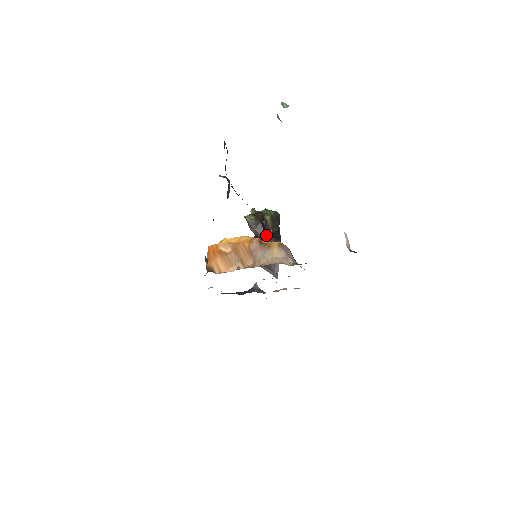
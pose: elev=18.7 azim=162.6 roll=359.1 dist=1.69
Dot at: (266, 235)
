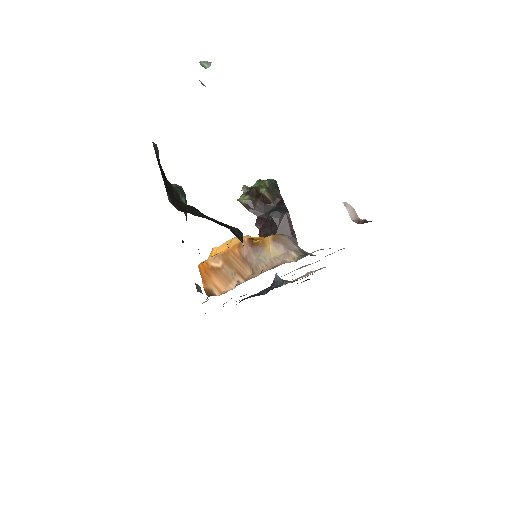
Dot at: (269, 211)
